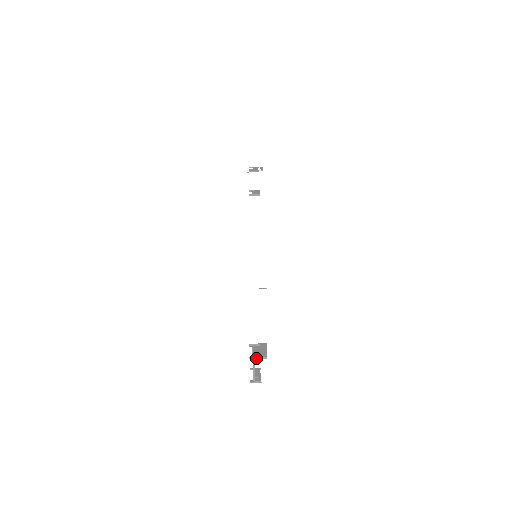
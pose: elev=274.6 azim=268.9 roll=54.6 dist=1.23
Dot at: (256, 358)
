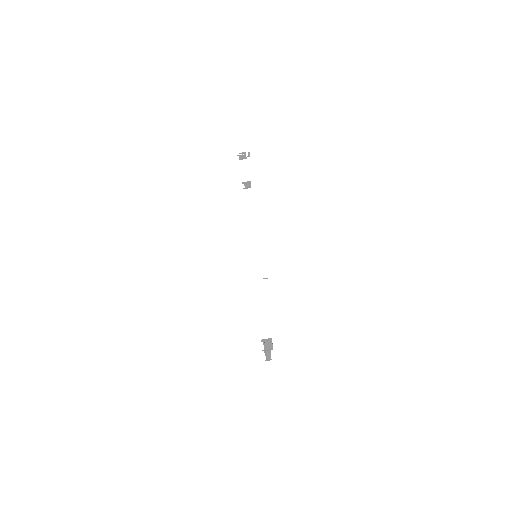
Dot at: (266, 350)
